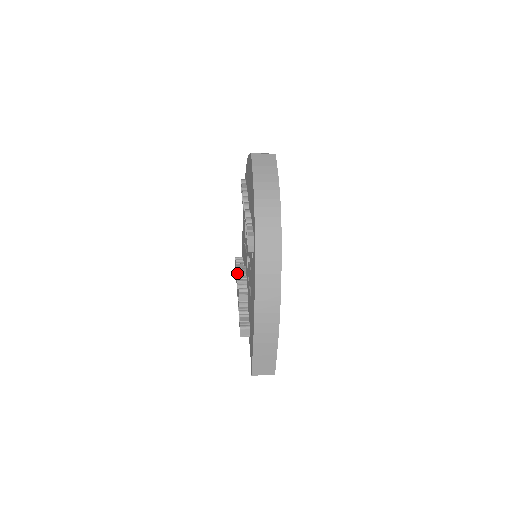
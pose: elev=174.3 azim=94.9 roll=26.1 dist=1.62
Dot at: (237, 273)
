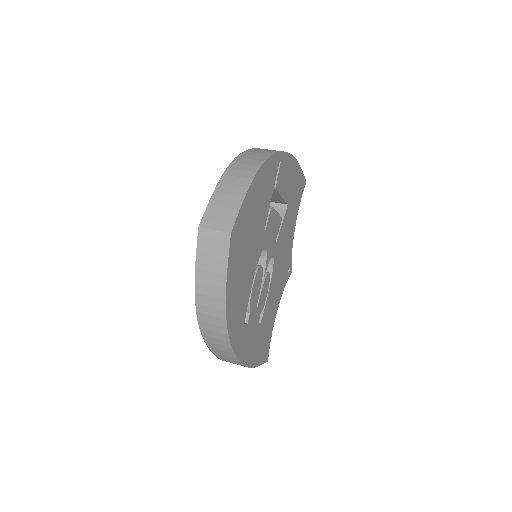
Dot at: occluded
